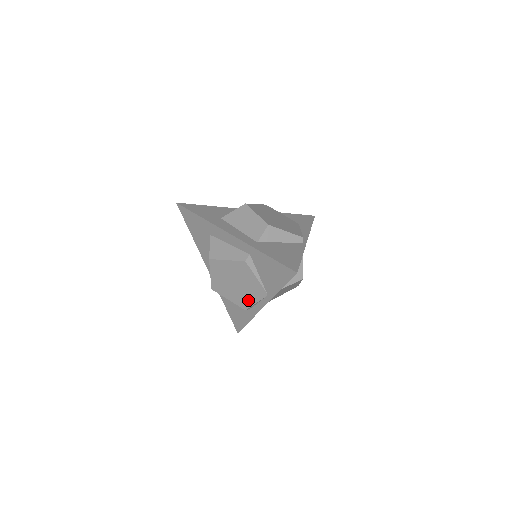
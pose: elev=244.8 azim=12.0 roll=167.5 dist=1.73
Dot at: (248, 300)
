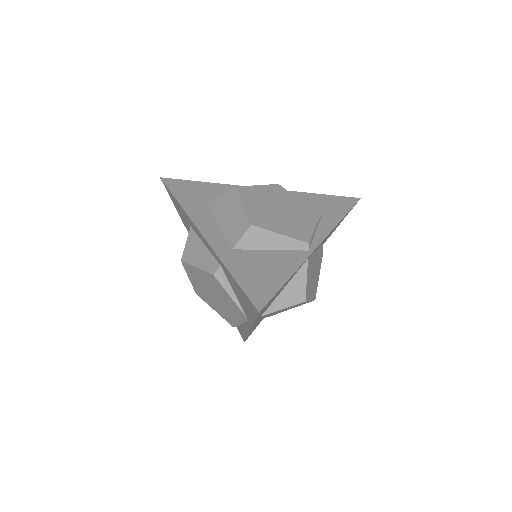
Dot at: (232, 318)
